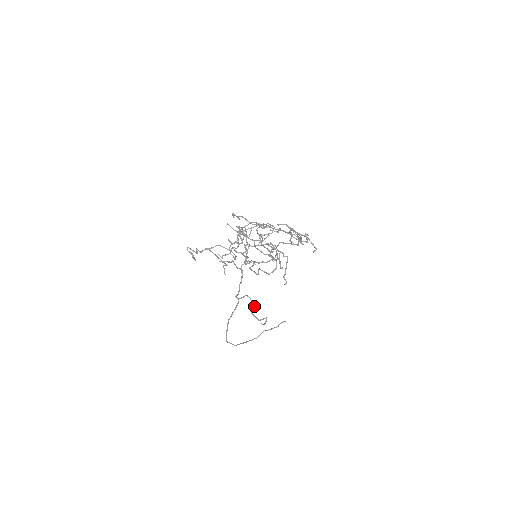
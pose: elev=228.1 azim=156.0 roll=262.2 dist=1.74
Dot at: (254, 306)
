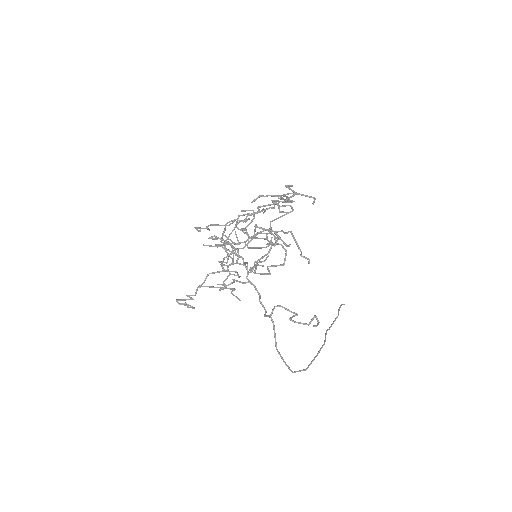
Dot at: (292, 312)
